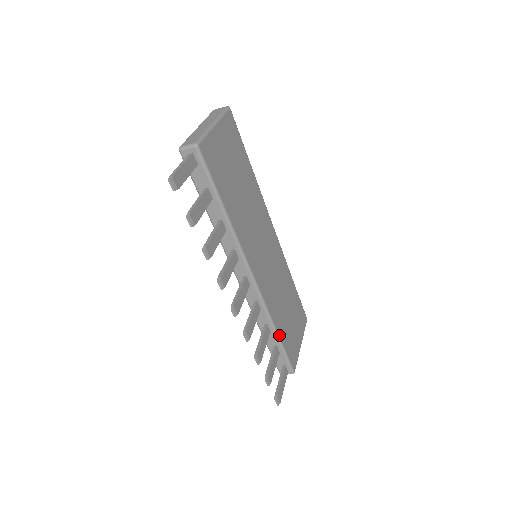
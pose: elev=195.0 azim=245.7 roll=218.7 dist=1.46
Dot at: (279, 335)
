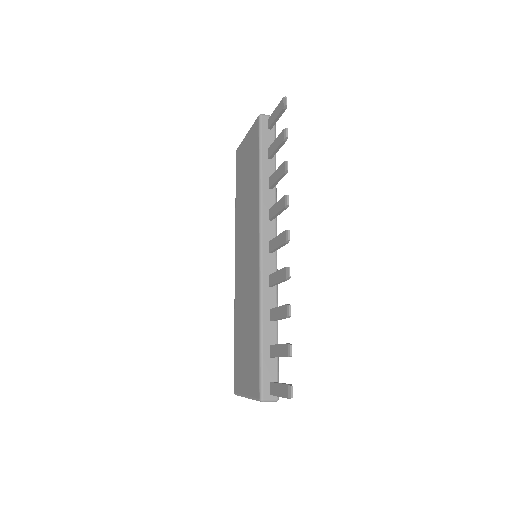
Dot at: (277, 332)
